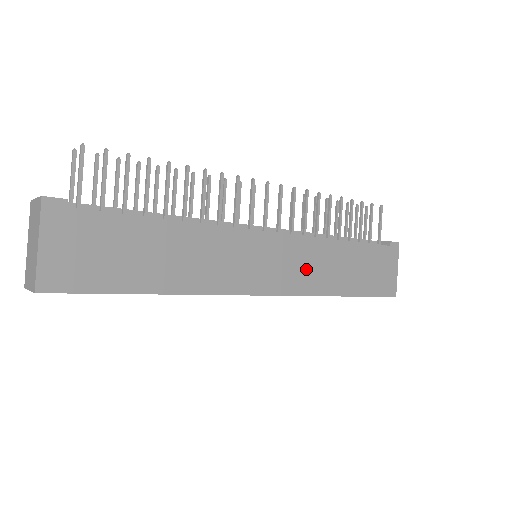
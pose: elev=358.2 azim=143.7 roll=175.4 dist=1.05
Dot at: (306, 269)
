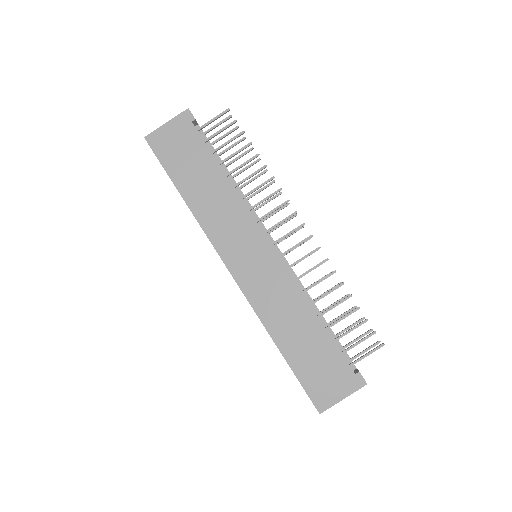
Dot at: (270, 294)
